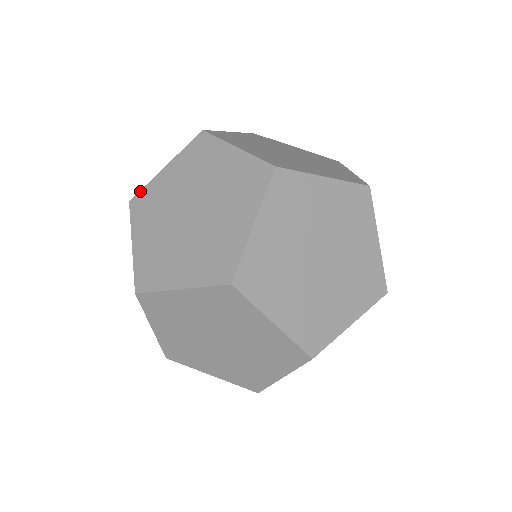
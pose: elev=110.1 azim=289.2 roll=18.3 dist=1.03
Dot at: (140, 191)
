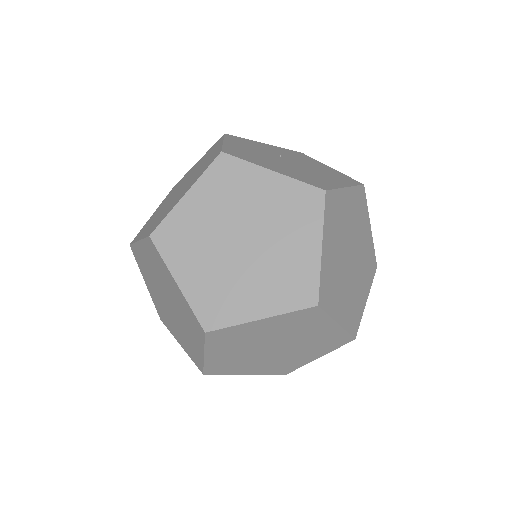
Dot at: (156, 309)
